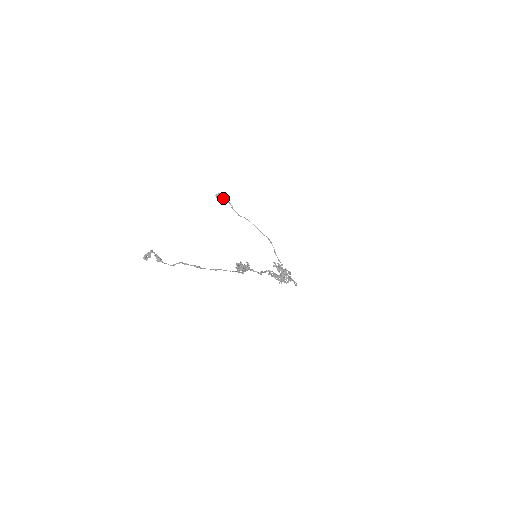
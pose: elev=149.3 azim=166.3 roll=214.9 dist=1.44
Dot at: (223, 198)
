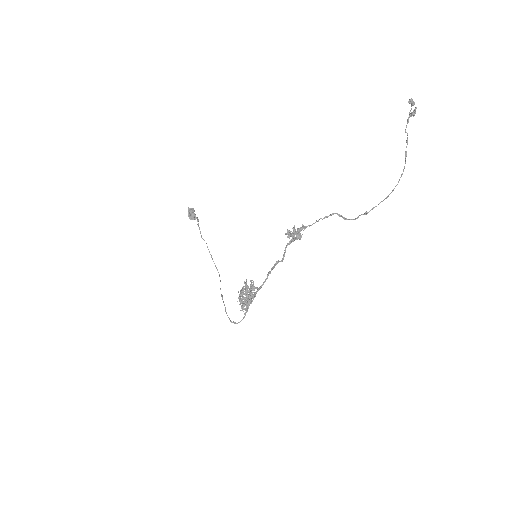
Dot at: (195, 215)
